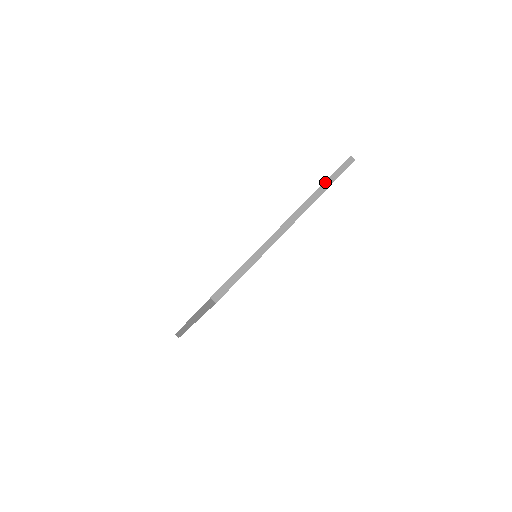
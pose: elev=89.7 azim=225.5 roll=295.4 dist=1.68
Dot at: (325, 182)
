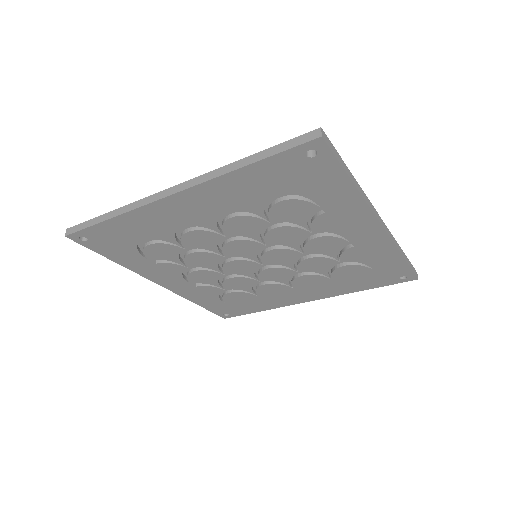
Dot at: (403, 252)
